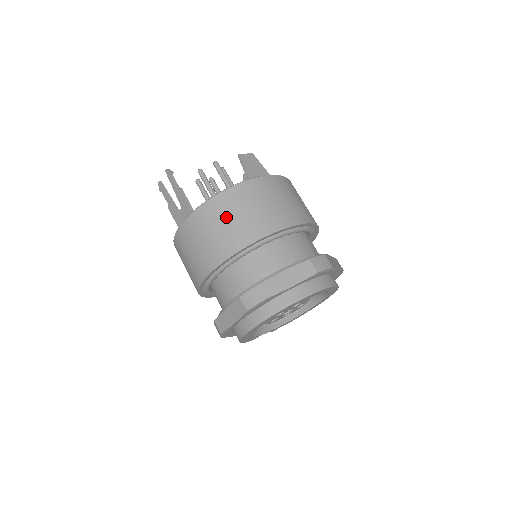
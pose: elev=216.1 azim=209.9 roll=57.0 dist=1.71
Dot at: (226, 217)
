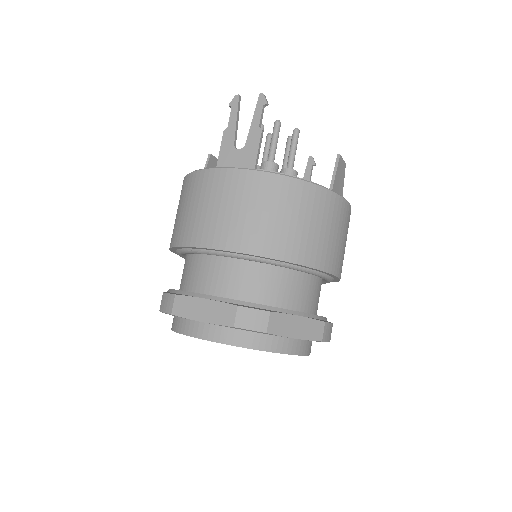
Dot at: (292, 212)
